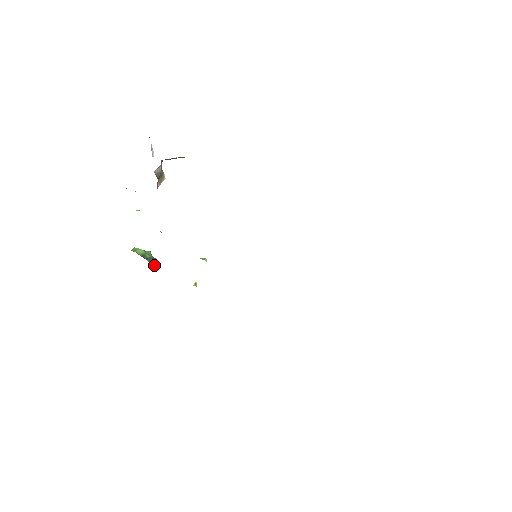
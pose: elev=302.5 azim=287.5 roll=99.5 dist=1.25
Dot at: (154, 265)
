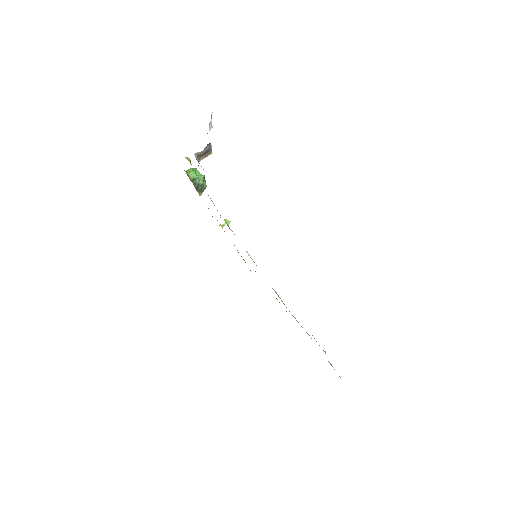
Dot at: (200, 190)
